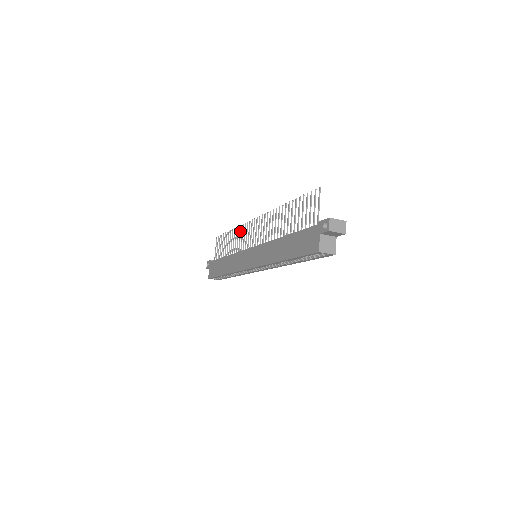
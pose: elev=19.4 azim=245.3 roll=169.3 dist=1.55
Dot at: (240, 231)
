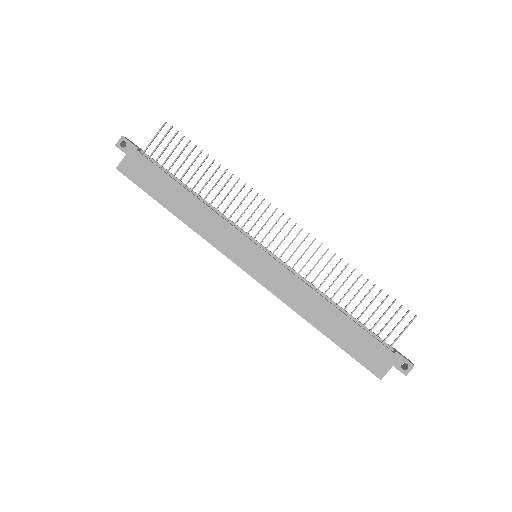
Dot at: occluded
